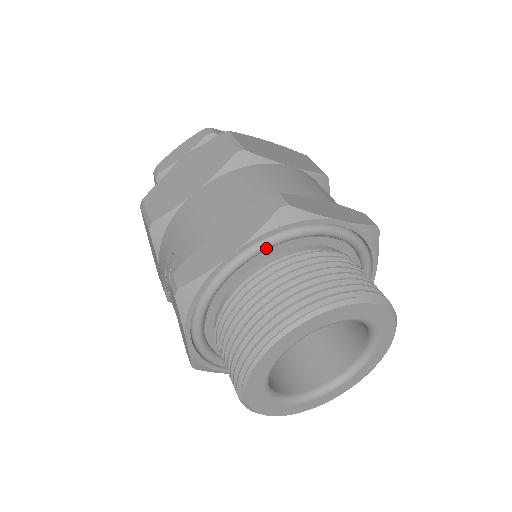
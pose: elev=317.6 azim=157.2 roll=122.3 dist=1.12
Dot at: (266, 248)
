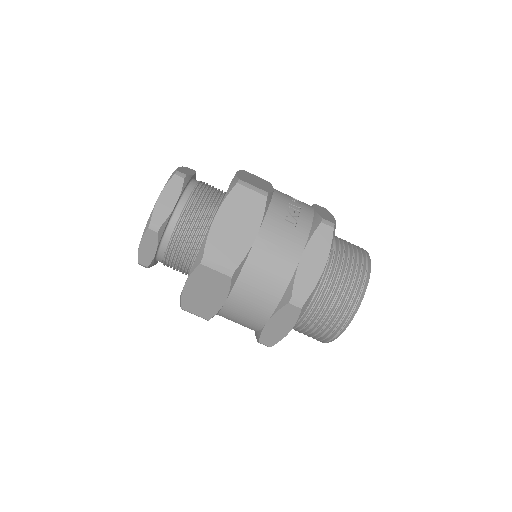
Dot at: occluded
